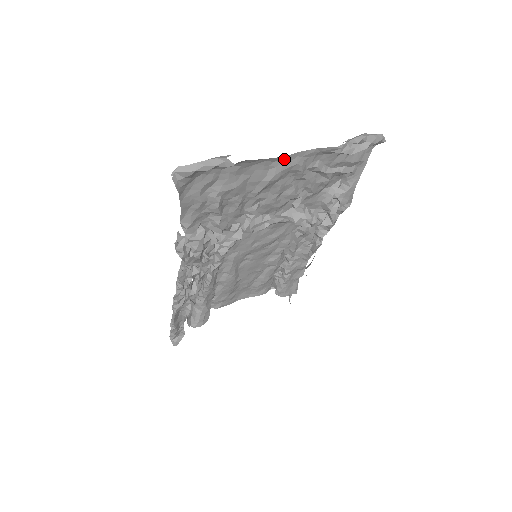
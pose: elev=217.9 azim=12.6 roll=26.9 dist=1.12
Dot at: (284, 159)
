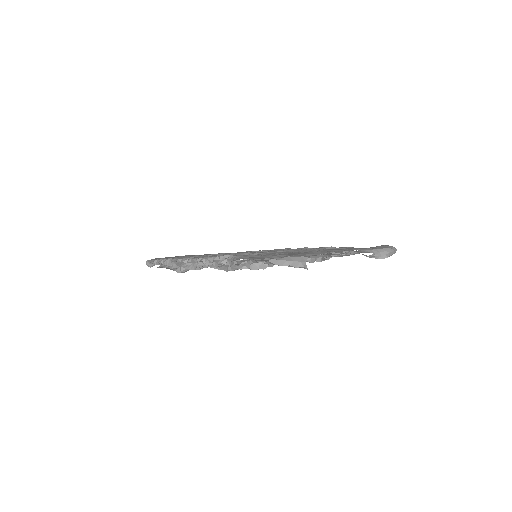
Dot at: (333, 254)
